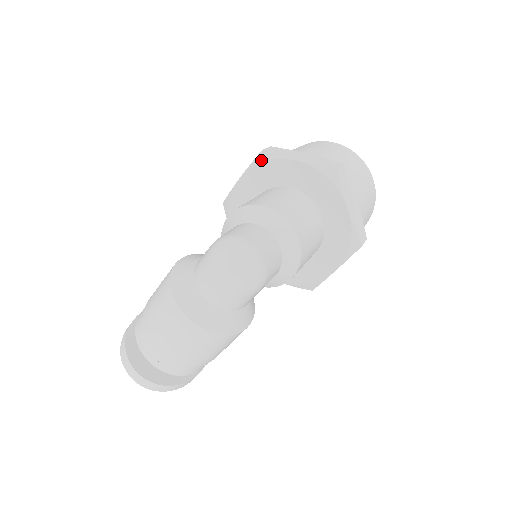
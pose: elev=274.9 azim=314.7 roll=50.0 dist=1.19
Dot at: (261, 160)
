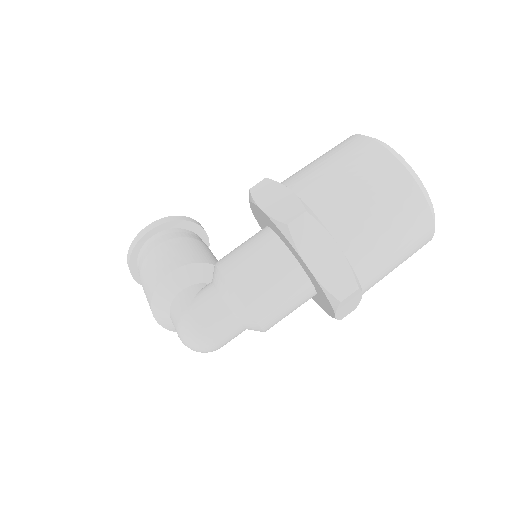
Dot at: (282, 231)
